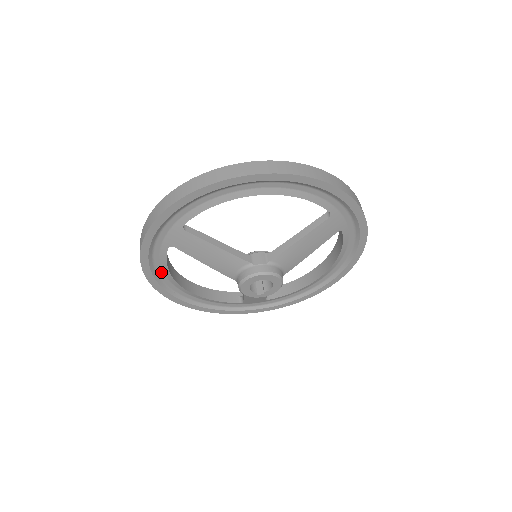
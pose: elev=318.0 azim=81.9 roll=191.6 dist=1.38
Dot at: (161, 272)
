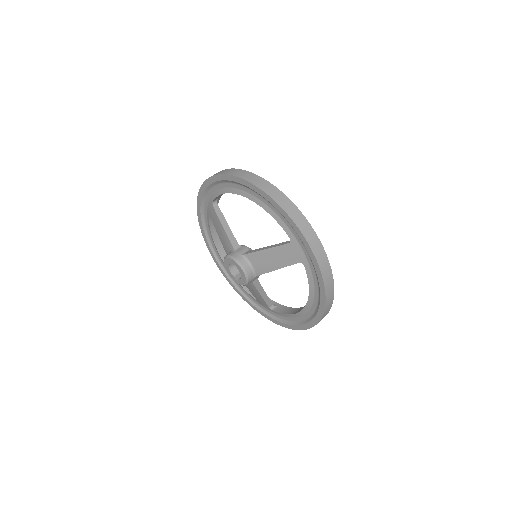
Dot at: (211, 237)
